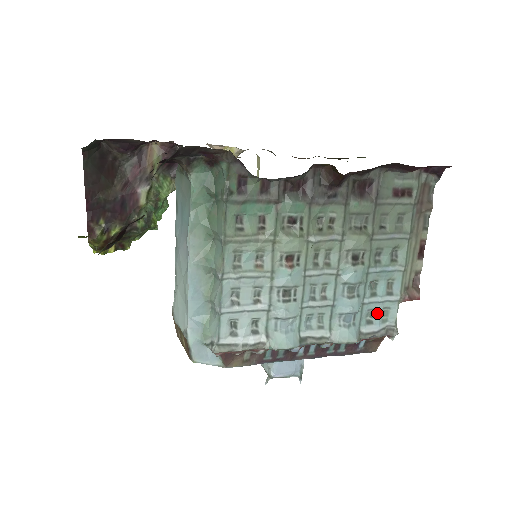
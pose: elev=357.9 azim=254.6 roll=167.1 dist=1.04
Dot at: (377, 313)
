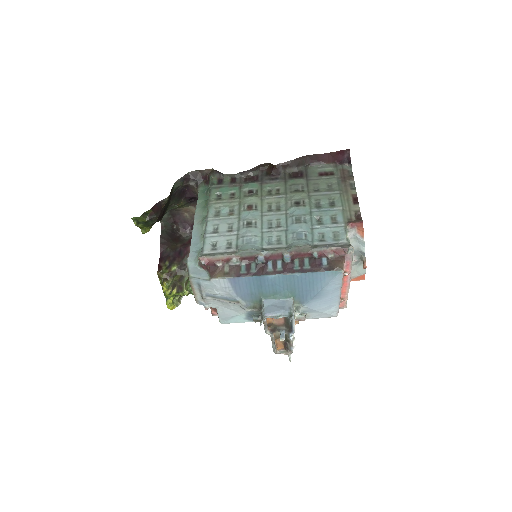
Dot at: (327, 235)
